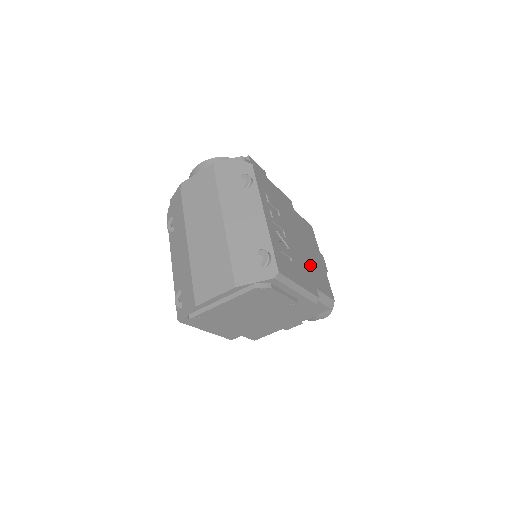
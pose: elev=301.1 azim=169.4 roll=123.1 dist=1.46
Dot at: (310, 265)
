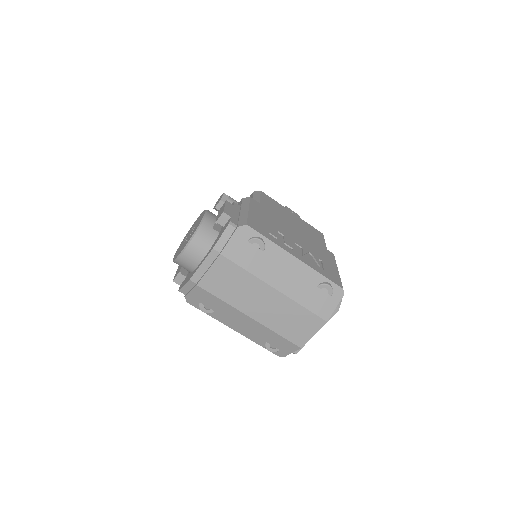
Dot at: (308, 237)
